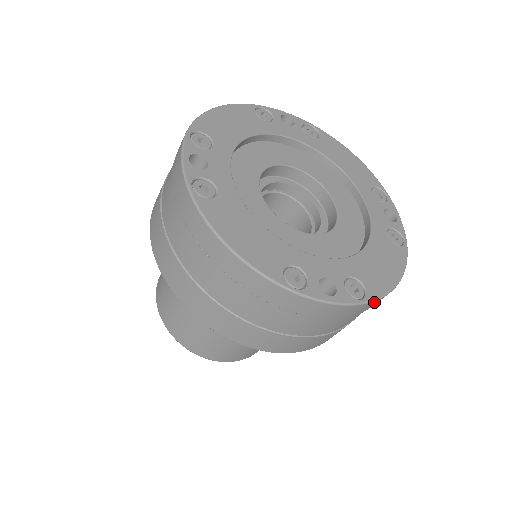
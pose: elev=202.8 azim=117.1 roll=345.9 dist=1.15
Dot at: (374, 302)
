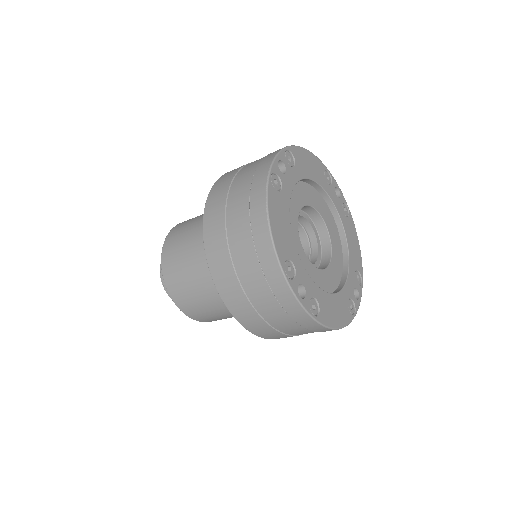
Dot at: (318, 325)
